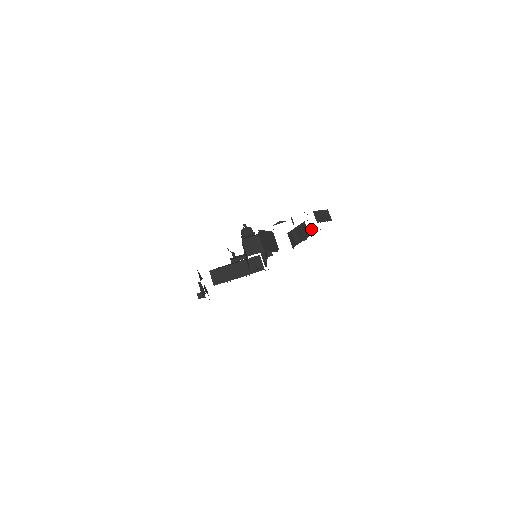
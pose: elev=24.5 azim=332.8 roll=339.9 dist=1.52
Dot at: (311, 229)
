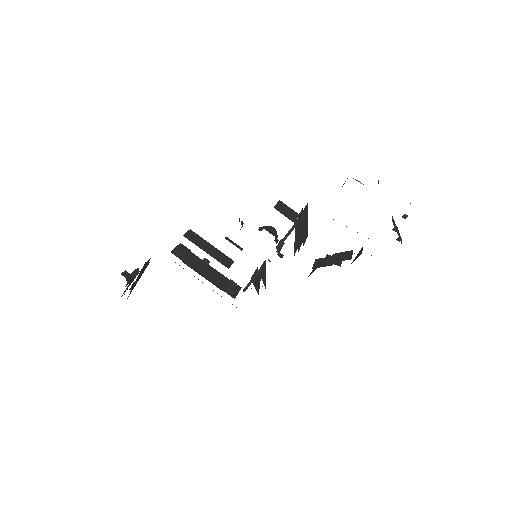
Dot at: (361, 252)
